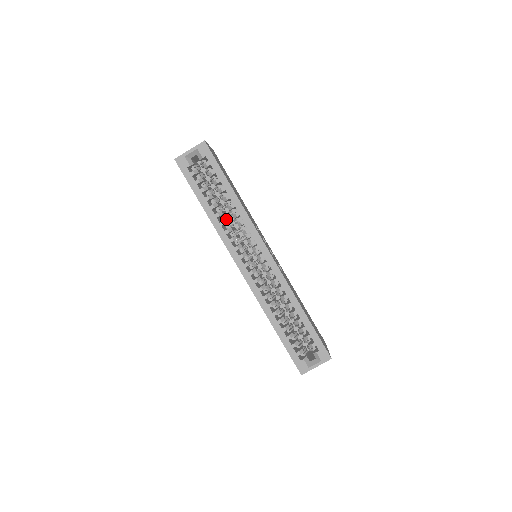
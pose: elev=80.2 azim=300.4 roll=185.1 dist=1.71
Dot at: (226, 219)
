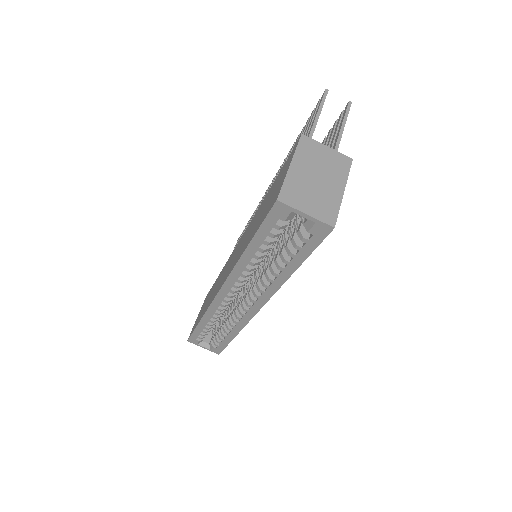
Dot at: occluded
